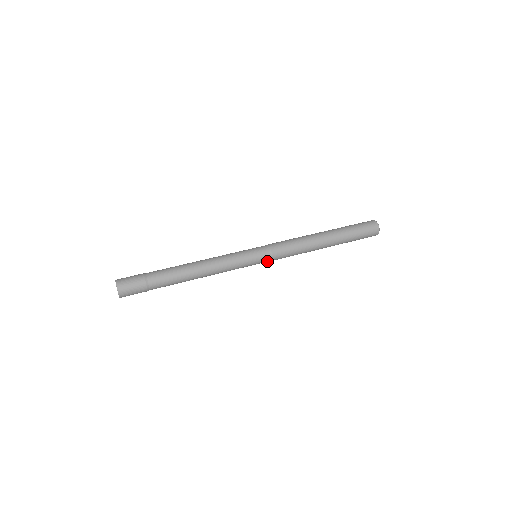
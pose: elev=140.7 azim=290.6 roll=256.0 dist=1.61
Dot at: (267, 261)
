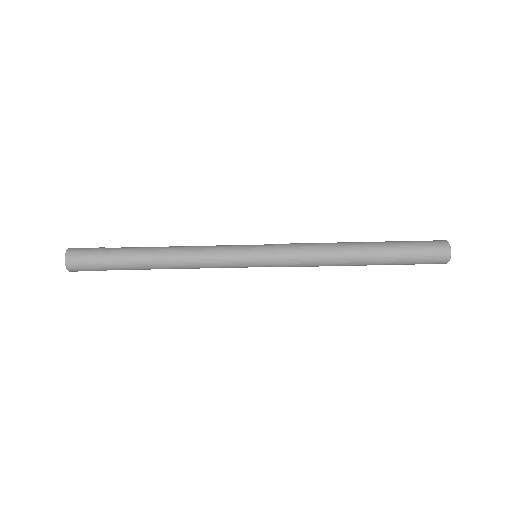
Dot at: occluded
